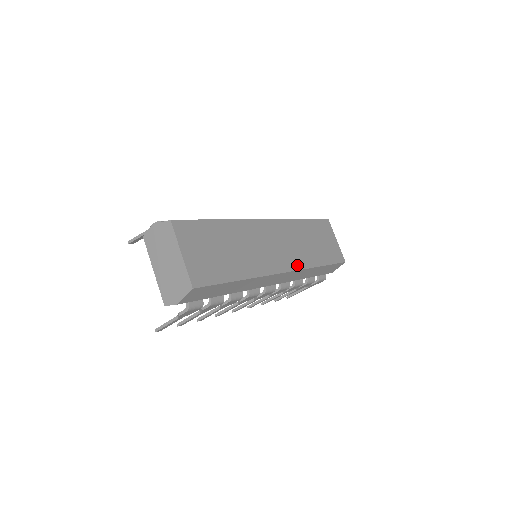
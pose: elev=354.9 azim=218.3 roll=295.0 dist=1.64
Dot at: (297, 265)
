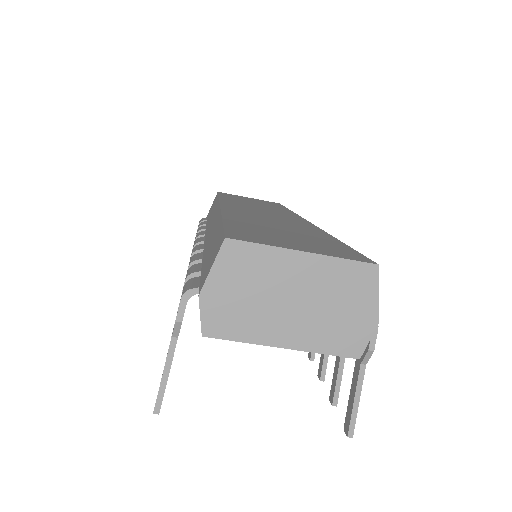
Dot at: (293, 215)
